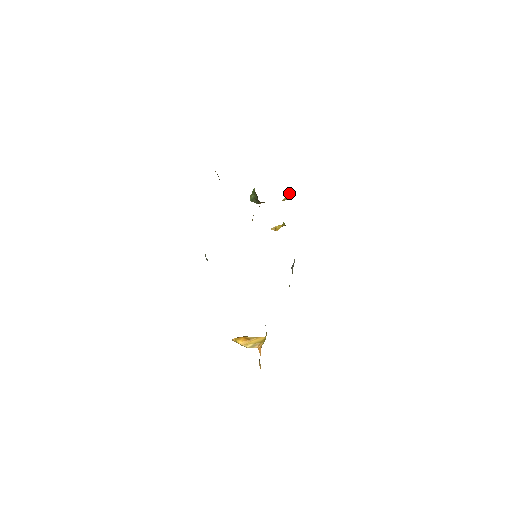
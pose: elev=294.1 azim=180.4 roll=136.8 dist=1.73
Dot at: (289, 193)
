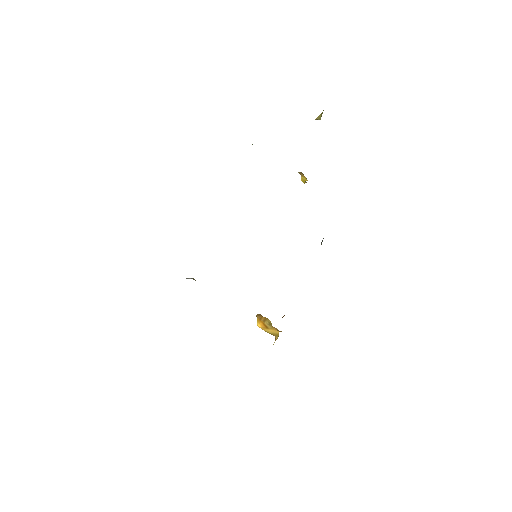
Dot at: (320, 114)
